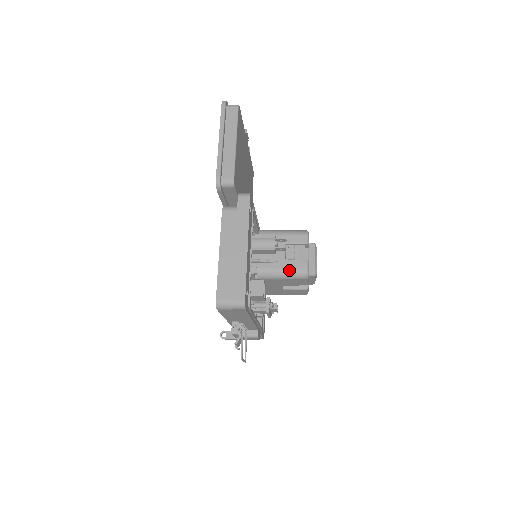
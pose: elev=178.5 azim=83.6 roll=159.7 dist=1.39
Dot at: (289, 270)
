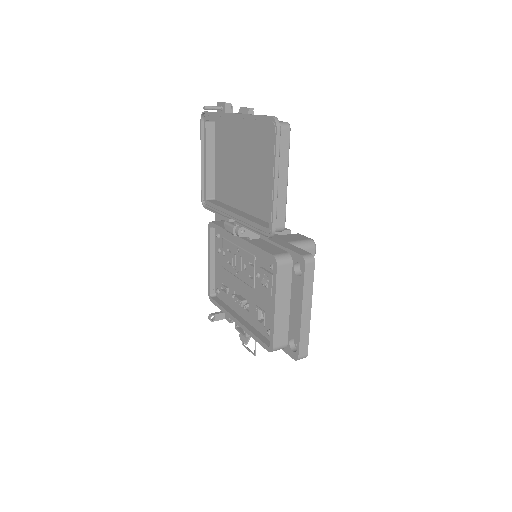
Dot at: occluded
